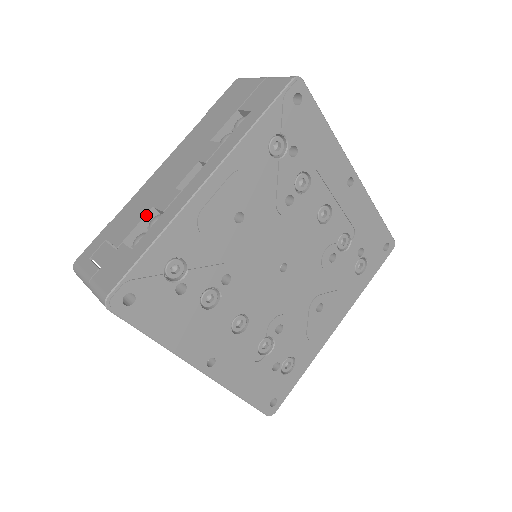
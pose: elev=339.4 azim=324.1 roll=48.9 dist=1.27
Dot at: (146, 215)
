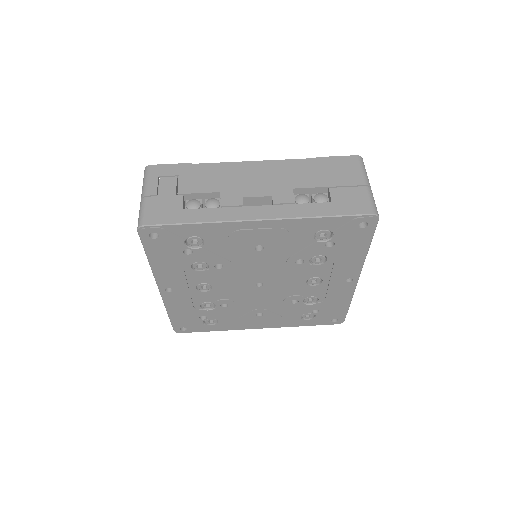
Dot at: (212, 192)
